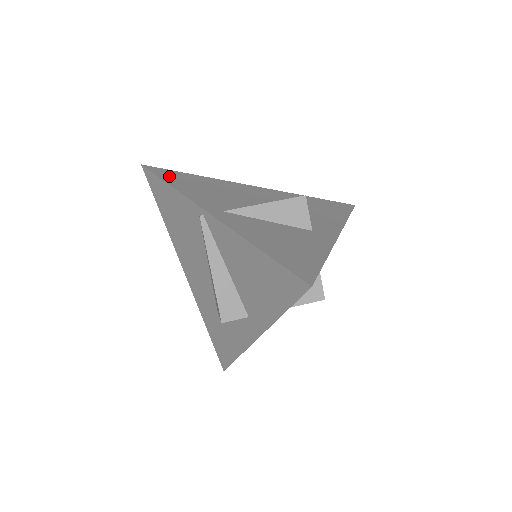
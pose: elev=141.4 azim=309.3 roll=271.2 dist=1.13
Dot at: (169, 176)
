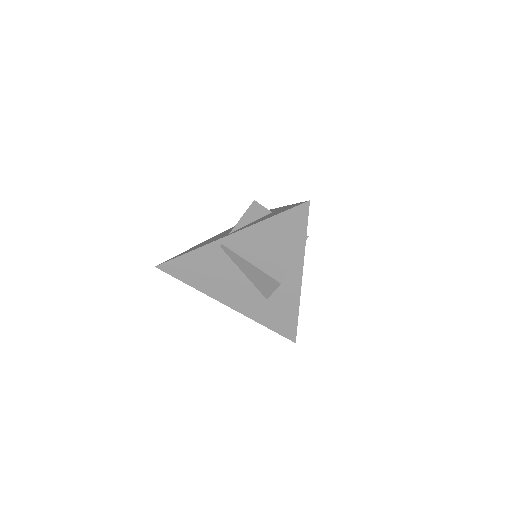
Dot at: (177, 256)
